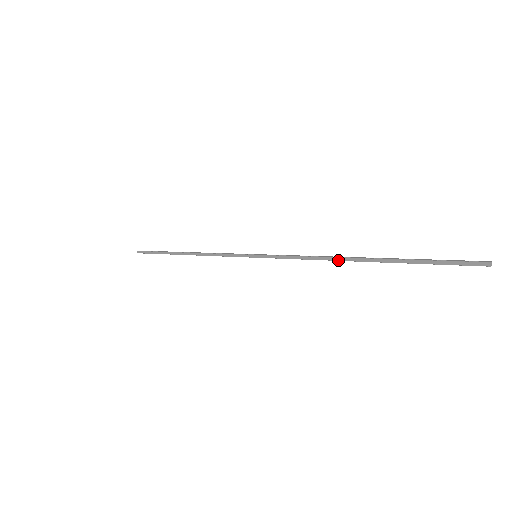
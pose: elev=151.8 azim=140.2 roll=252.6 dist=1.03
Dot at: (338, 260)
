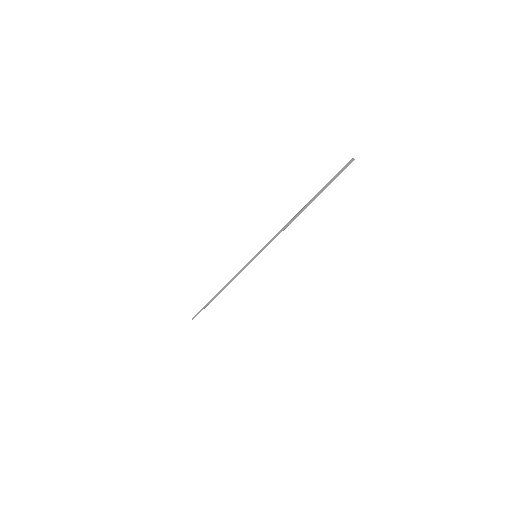
Dot at: (294, 219)
